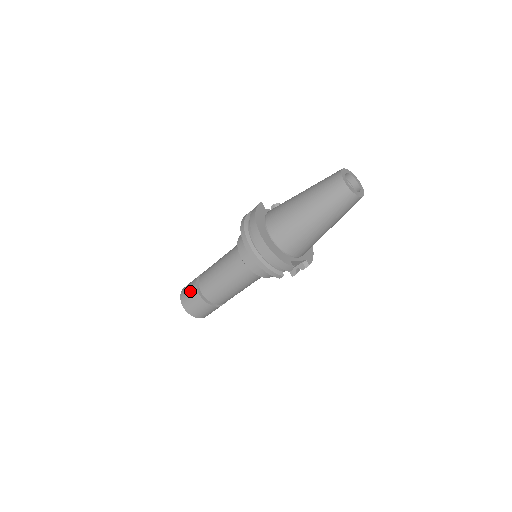
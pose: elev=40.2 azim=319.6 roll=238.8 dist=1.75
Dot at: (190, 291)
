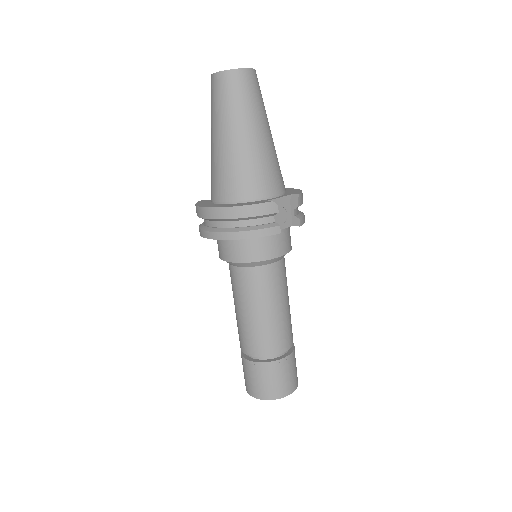
Dot at: (245, 372)
